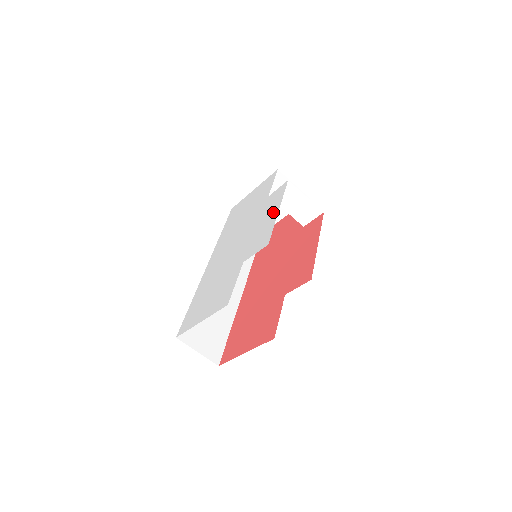
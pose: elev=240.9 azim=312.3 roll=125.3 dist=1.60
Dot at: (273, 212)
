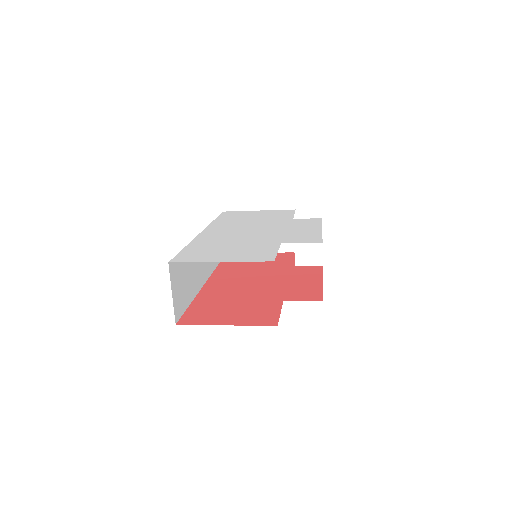
Dot at: (313, 228)
